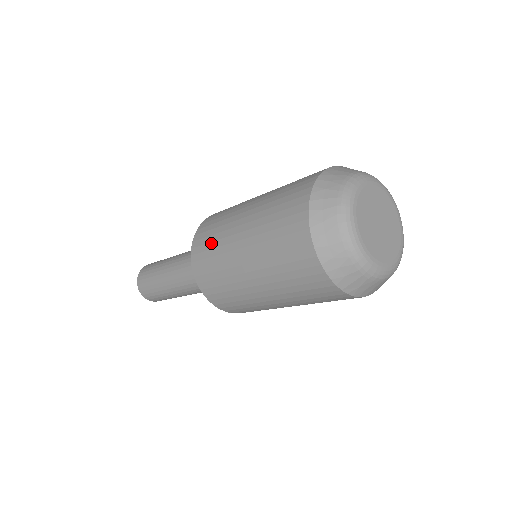
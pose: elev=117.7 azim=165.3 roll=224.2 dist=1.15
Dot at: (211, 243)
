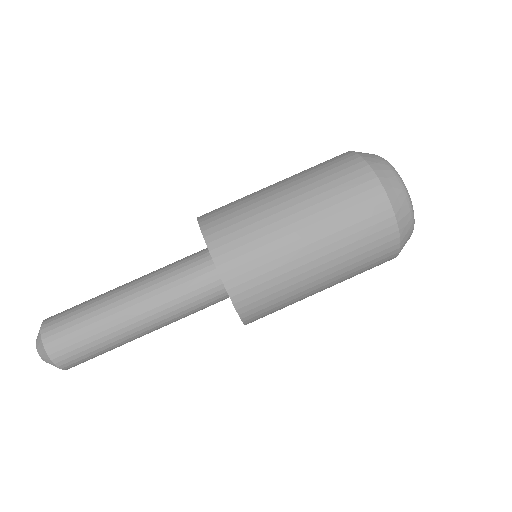
Dot at: (235, 212)
